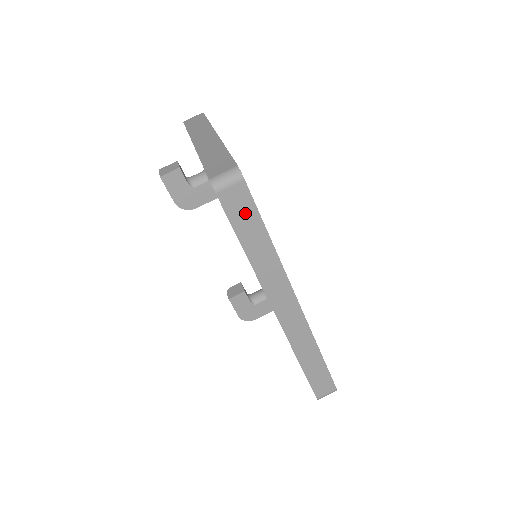
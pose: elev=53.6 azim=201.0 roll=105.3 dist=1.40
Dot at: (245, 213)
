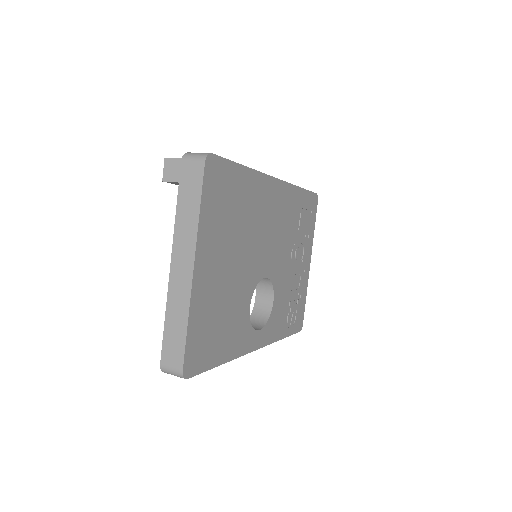
Dot at: occluded
